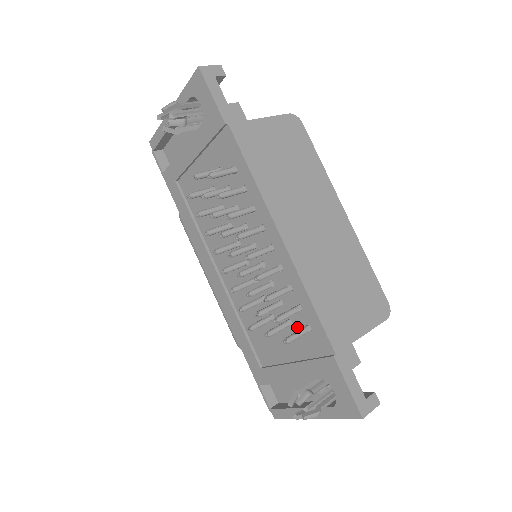
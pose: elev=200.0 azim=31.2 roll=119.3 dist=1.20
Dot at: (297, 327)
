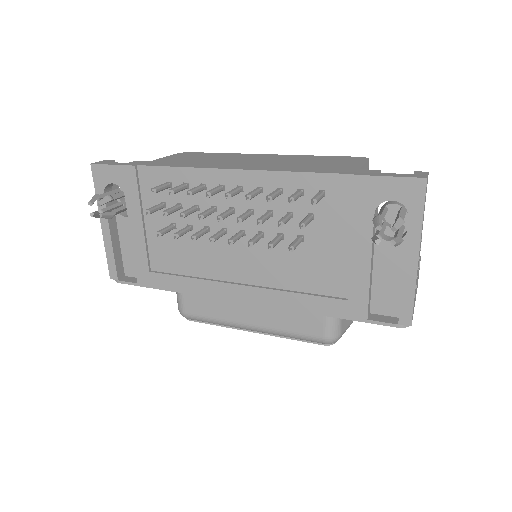
Dot at: (317, 209)
